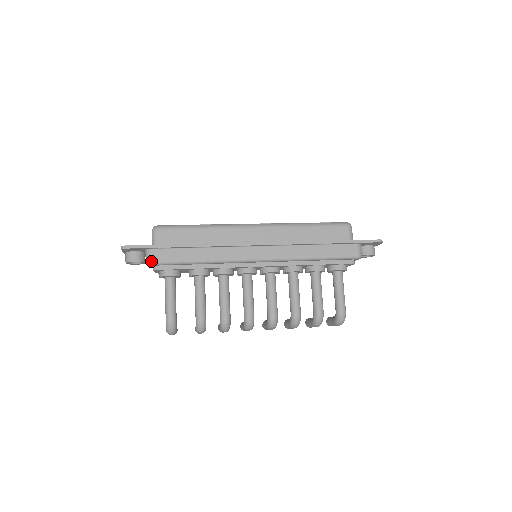
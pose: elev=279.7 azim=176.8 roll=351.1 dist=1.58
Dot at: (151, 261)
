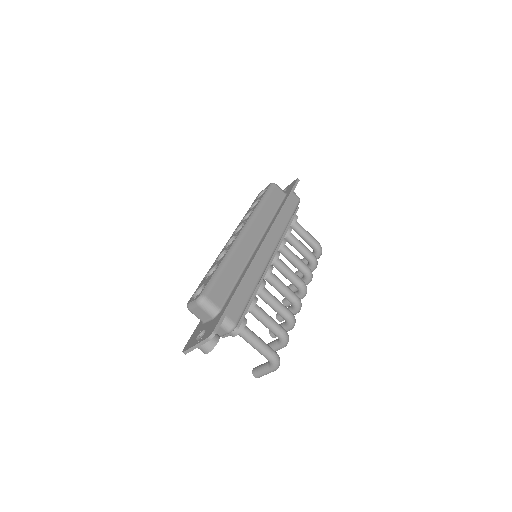
Dot at: (235, 324)
